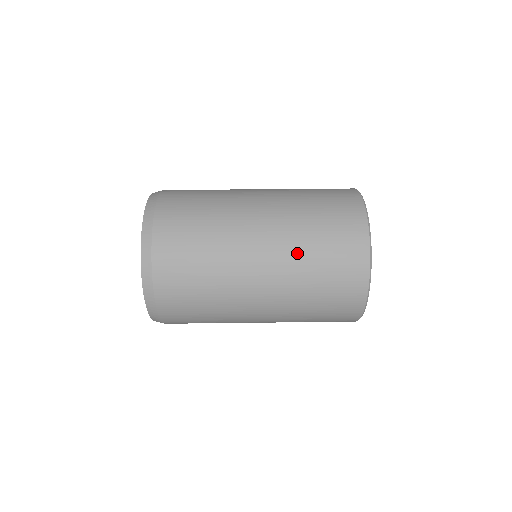
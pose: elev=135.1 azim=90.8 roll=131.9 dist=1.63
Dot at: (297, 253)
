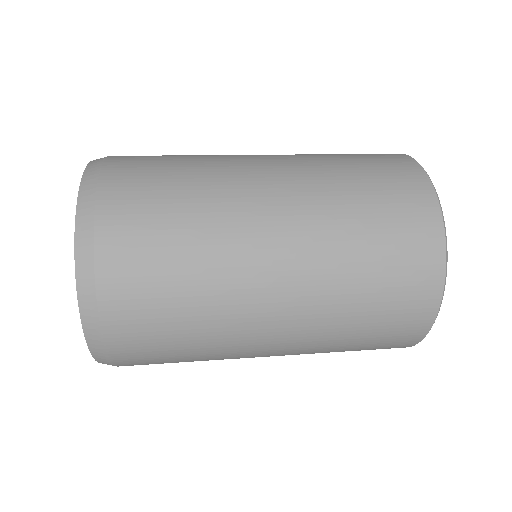
Dot at: occluded
